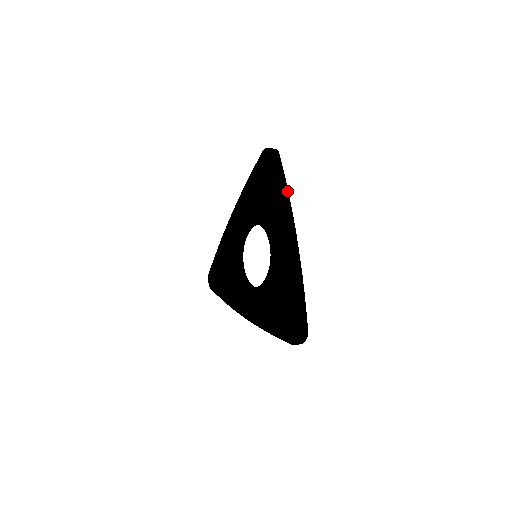
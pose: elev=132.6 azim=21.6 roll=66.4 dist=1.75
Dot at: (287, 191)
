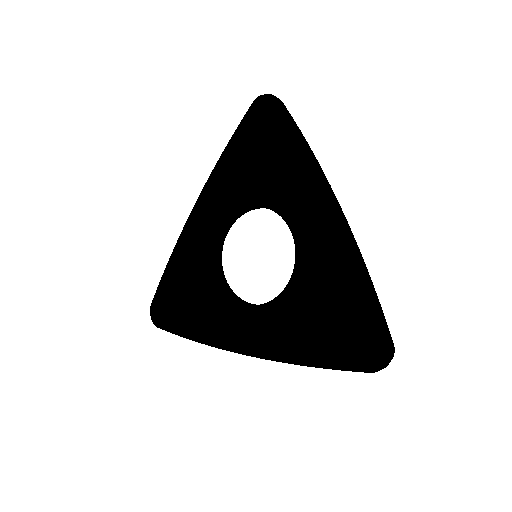
Dot at: (310, 148)
